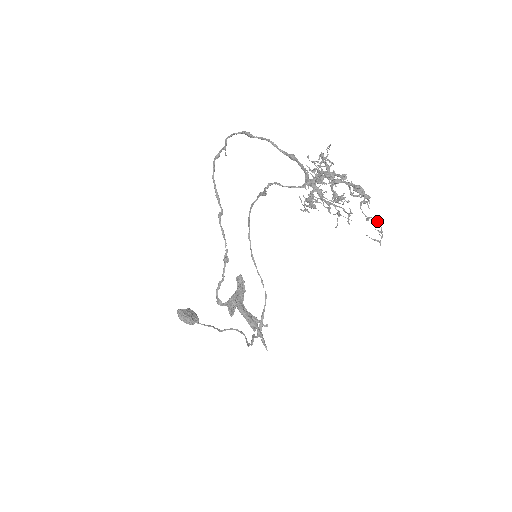
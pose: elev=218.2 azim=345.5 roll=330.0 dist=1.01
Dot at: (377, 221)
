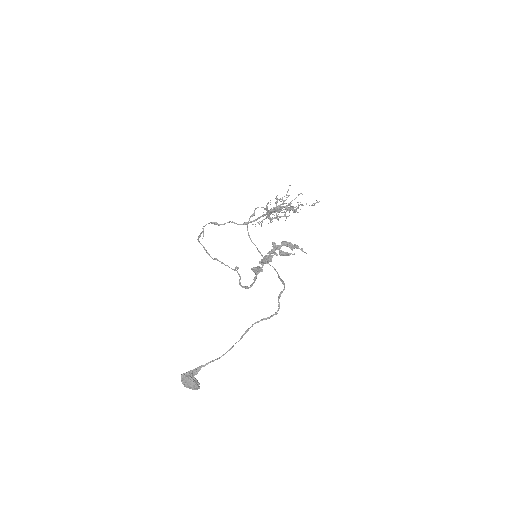
Dot at: occluded
